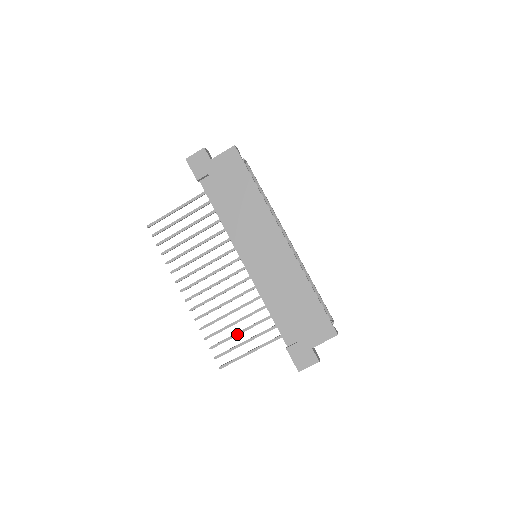
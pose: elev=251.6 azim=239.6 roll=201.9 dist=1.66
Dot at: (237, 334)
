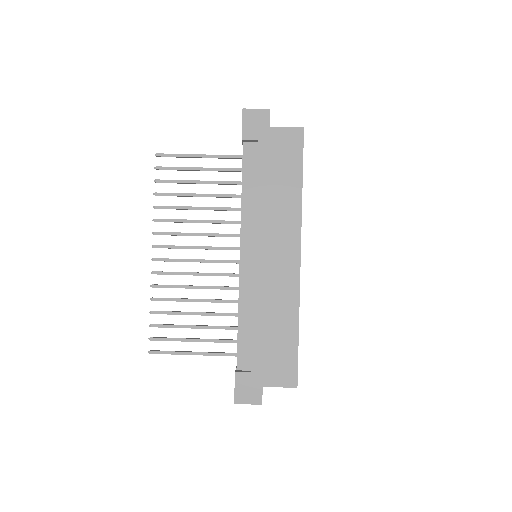
Dot at: (189, 327)
